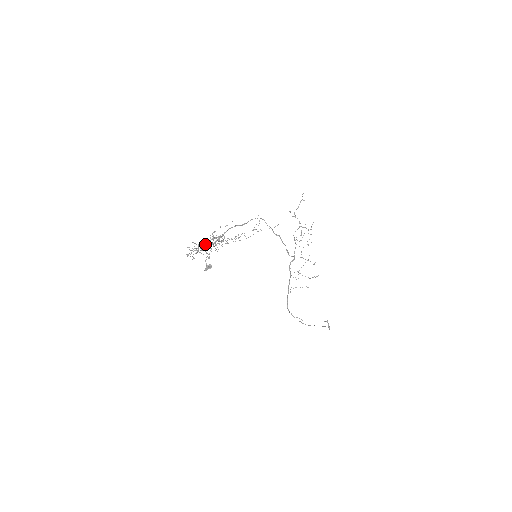
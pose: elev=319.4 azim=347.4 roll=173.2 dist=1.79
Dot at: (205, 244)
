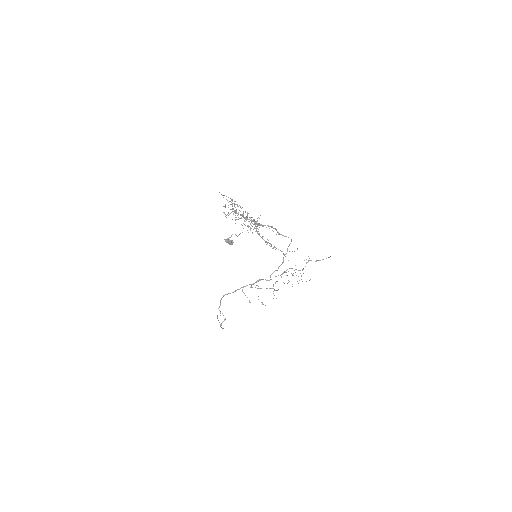
Dot at: occluded
